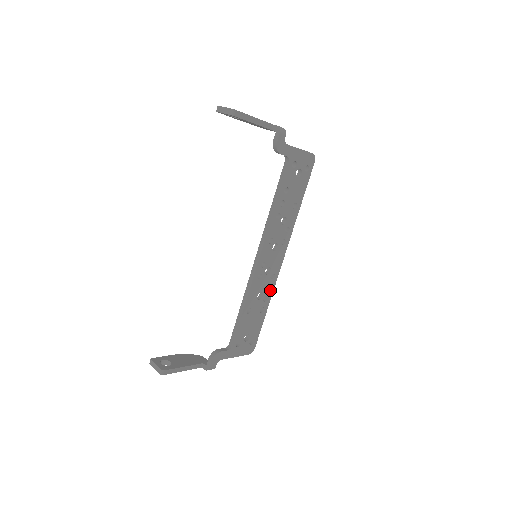
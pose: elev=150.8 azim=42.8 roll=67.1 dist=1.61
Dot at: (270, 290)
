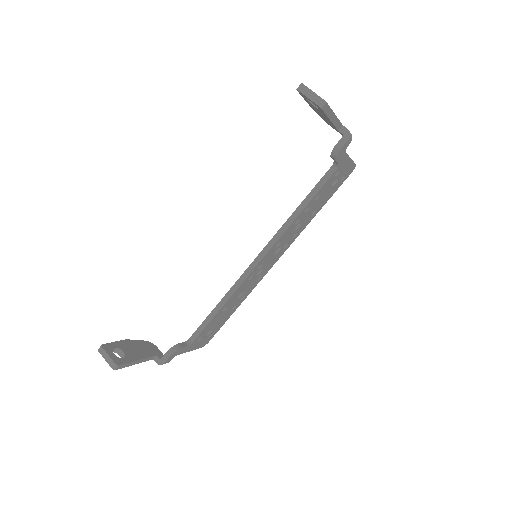
Dot at: (250, 290)
